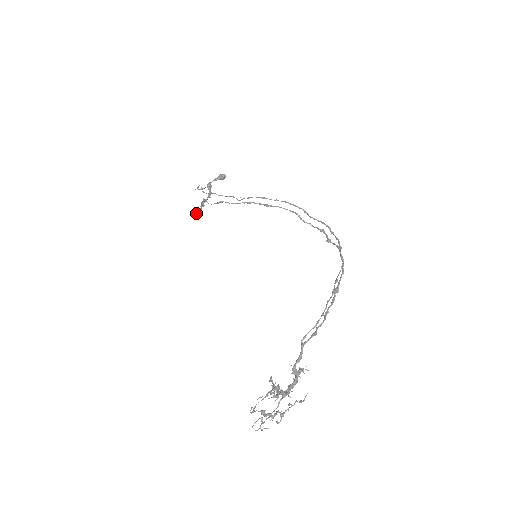
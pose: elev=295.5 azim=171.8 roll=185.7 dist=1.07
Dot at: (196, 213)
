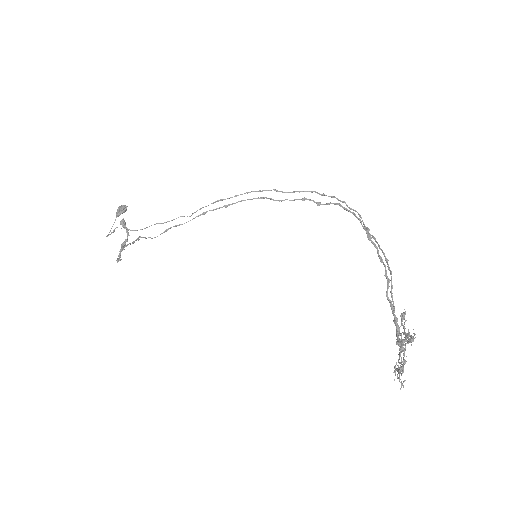
Dot at: (117, 261)
